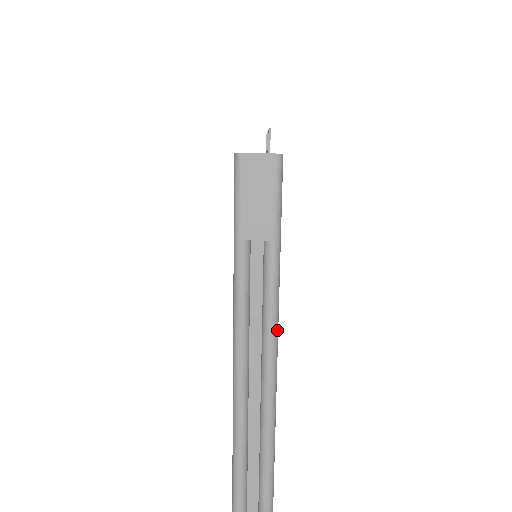
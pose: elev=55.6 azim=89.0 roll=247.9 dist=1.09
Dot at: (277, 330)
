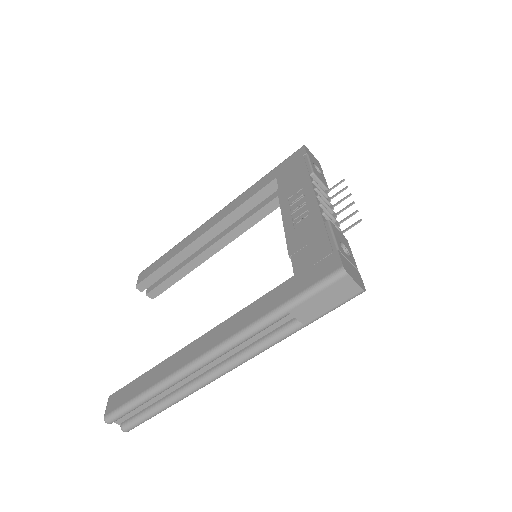
Dot at: (247, 360)
